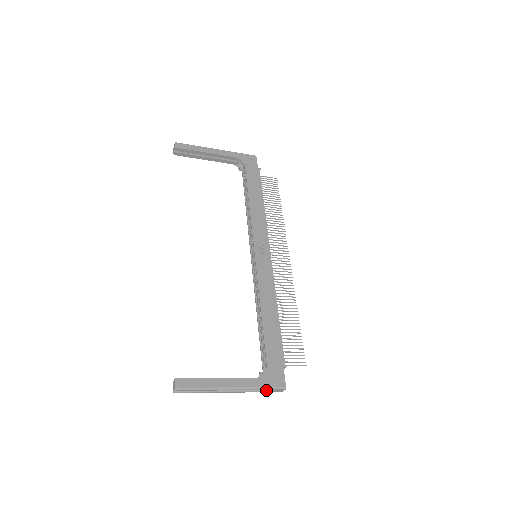
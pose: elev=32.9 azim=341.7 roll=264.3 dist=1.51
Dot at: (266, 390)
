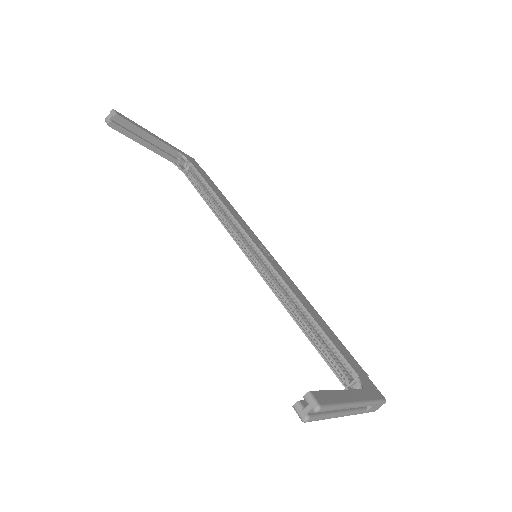
Dot at: (373, 406)
